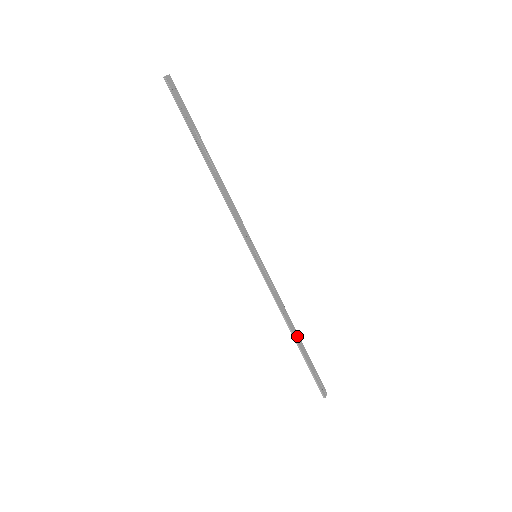
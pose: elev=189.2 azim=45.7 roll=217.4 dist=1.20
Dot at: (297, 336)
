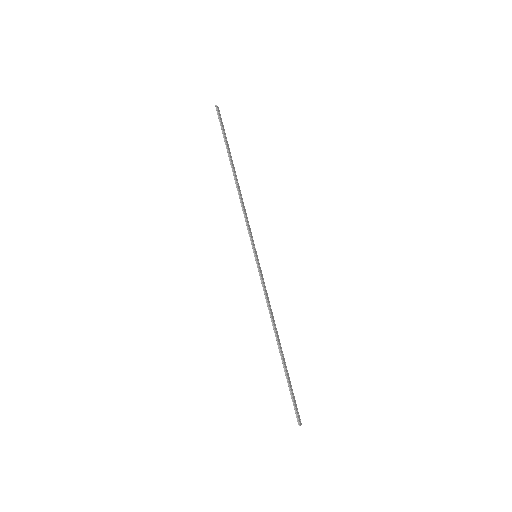
Dot at: (280, 346)
